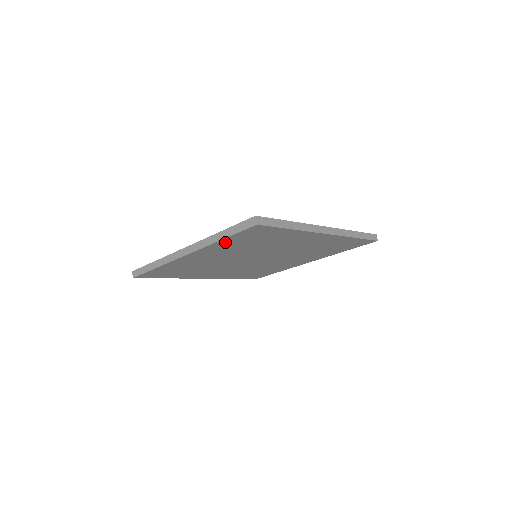
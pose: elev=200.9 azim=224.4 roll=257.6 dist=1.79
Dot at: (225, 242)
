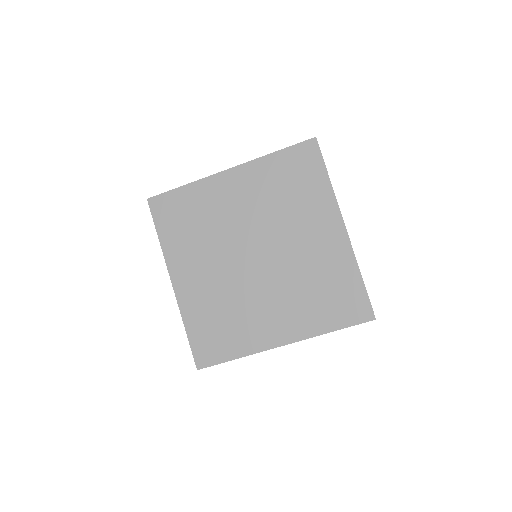
Dot at: (273, 162)
